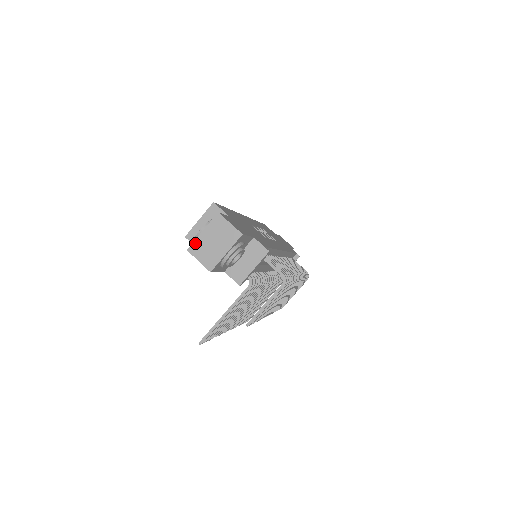
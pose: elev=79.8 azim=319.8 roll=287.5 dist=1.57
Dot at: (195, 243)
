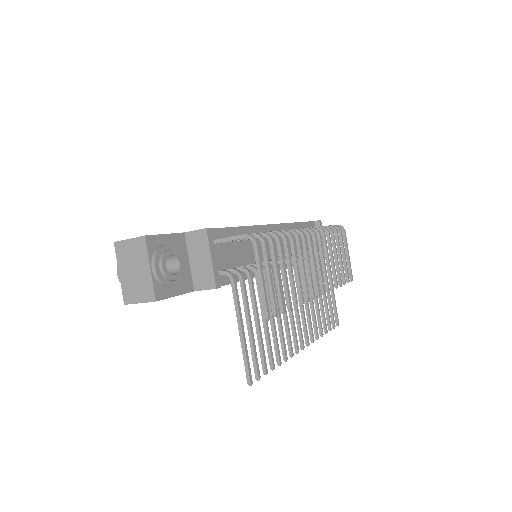
Dot at: (123, 291)
